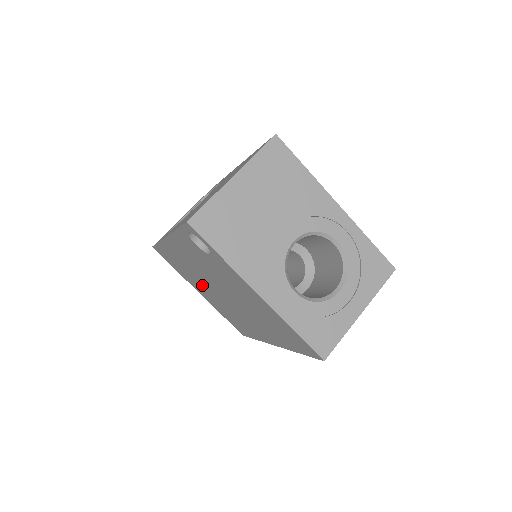
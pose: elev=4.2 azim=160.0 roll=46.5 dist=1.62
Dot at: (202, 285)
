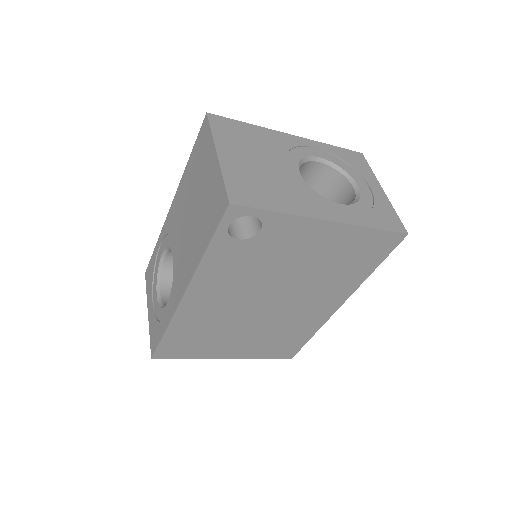
Dot at: (235, 331)
